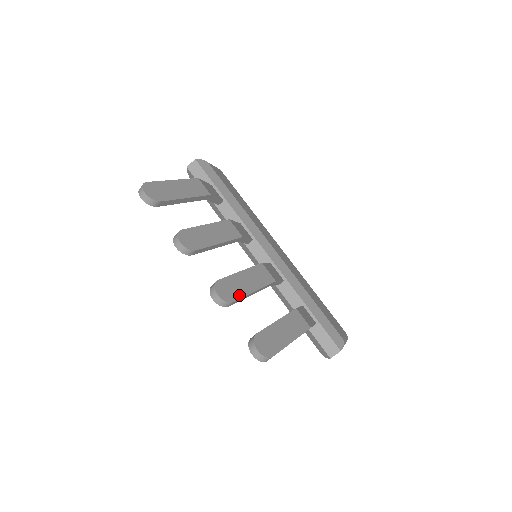
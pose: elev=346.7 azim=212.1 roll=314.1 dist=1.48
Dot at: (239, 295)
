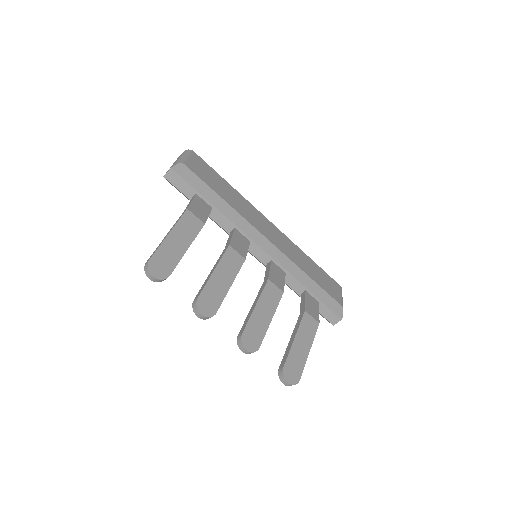
Dot at: (261, 336)
